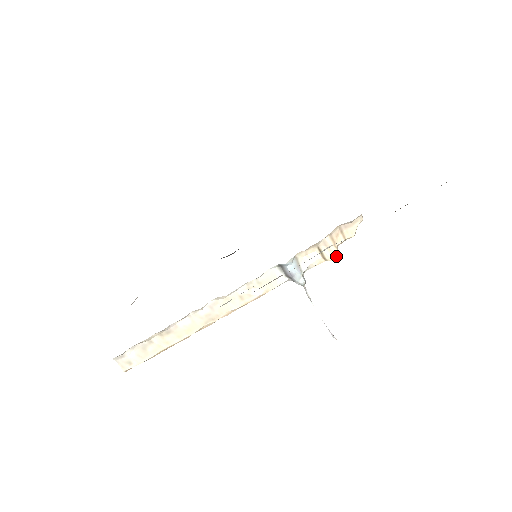
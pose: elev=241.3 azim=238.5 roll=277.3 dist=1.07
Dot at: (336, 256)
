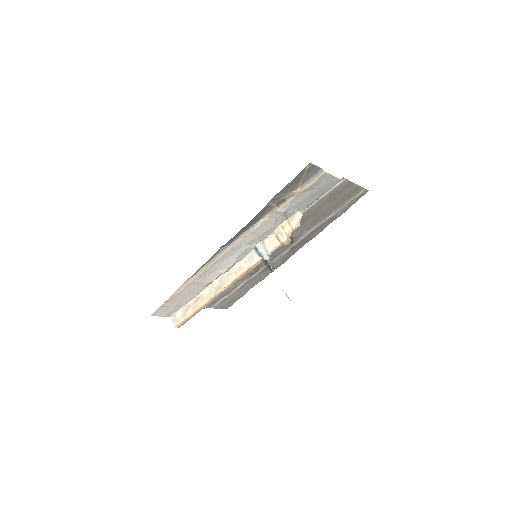
Dot at: (286, 239)
